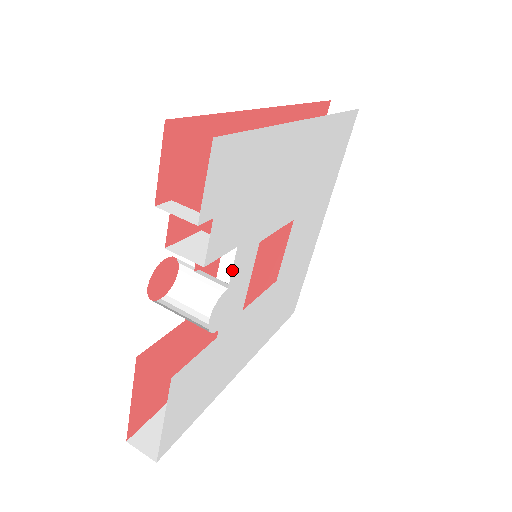
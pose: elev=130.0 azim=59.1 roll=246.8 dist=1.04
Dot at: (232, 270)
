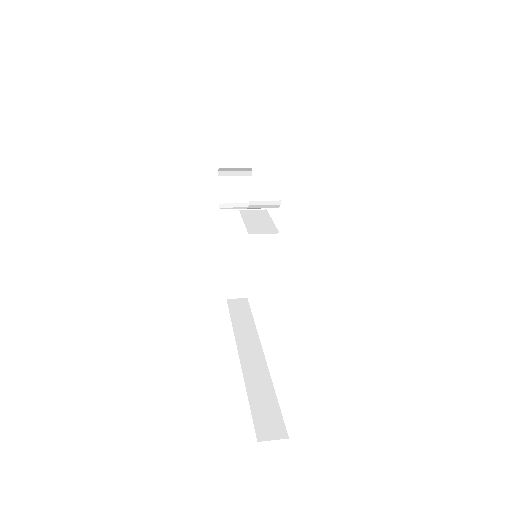
Dot at: occluded
